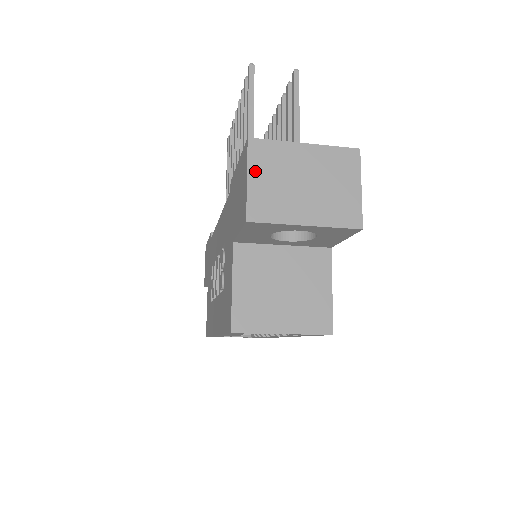
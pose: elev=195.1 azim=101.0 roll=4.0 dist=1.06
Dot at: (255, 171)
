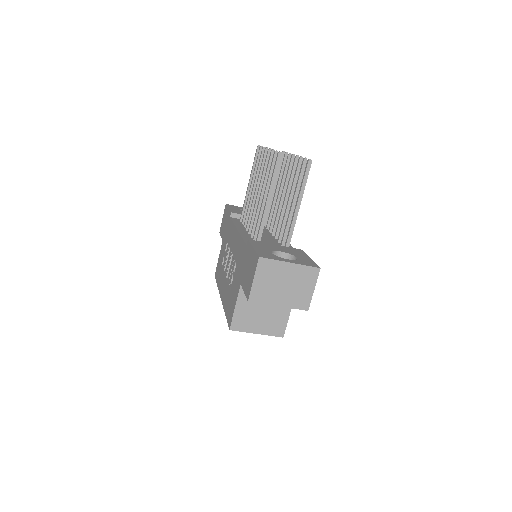
Dot at: (259, 276)
